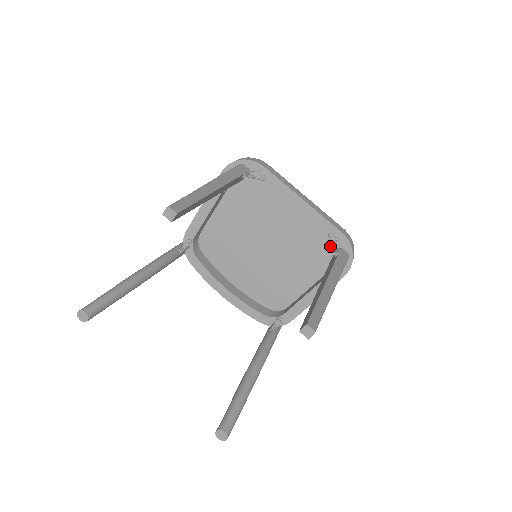
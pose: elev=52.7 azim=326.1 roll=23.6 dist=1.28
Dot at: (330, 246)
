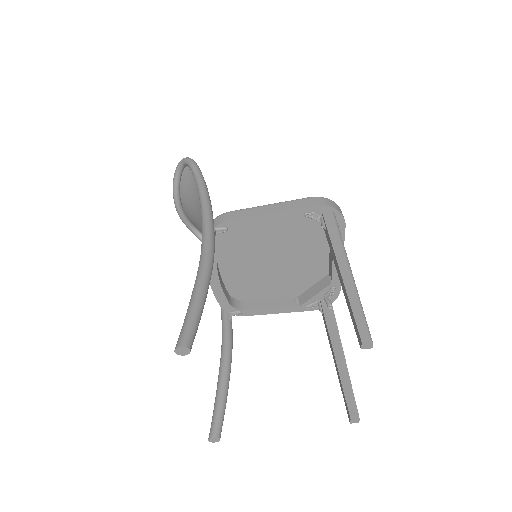
Dot at: (325, 292)
